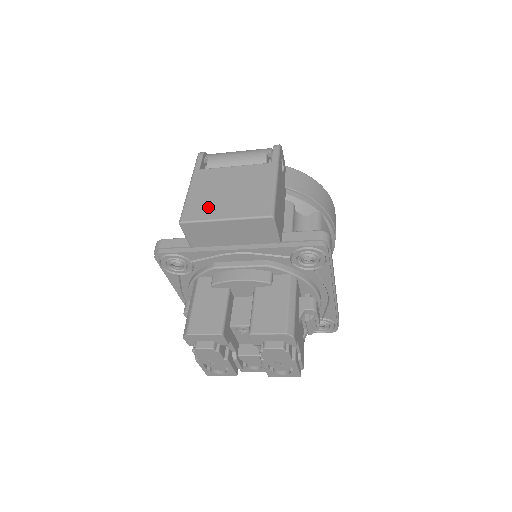
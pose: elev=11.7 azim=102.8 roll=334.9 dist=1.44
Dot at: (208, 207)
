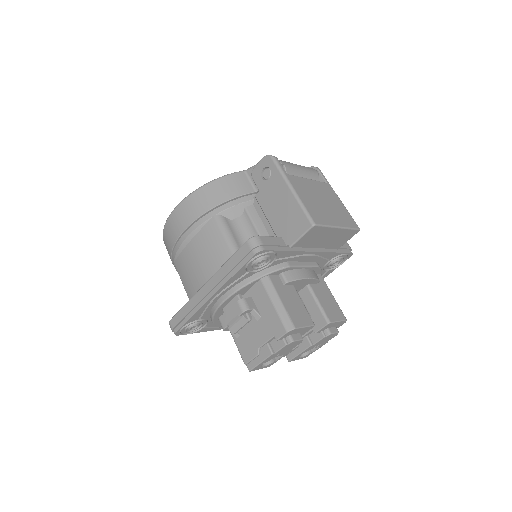
Dot at: (322, 214)
